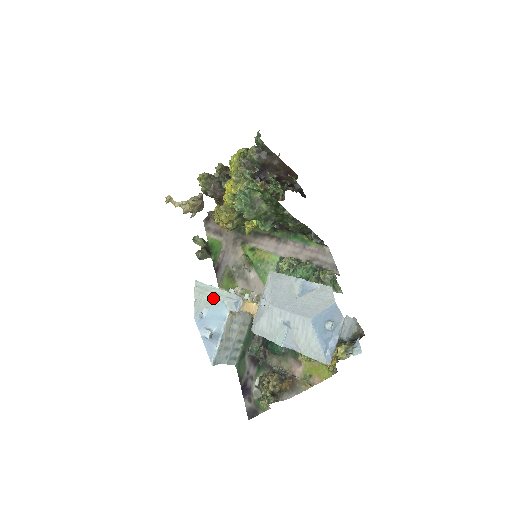
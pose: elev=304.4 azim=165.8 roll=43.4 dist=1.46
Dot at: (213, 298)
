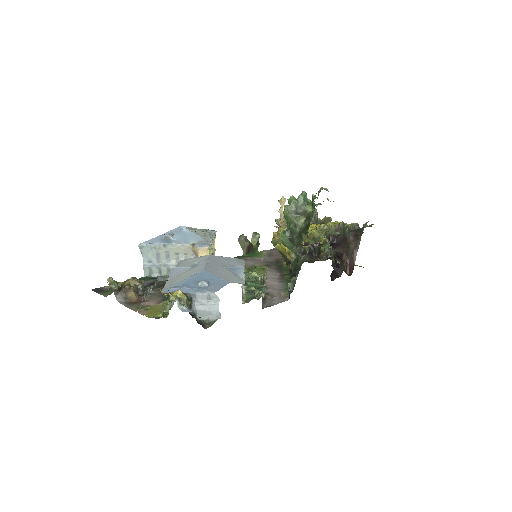
Dot at: (203, 235)
